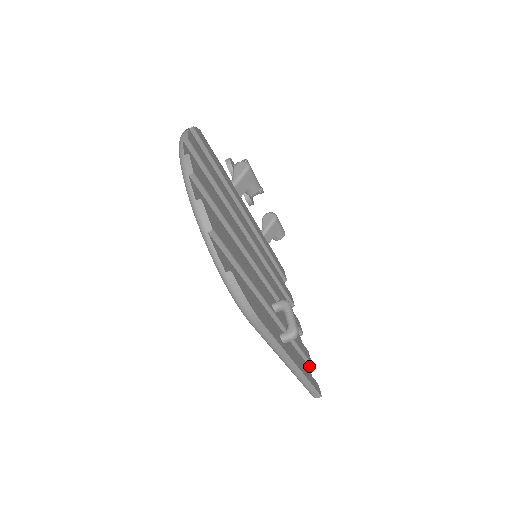
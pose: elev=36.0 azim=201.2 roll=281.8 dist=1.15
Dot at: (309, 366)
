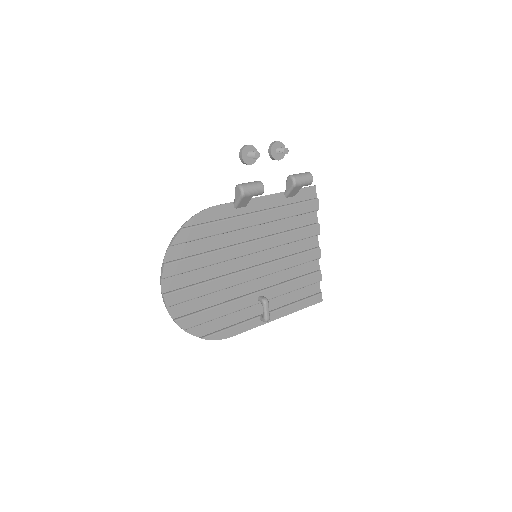
Dot at: (319, 281)
